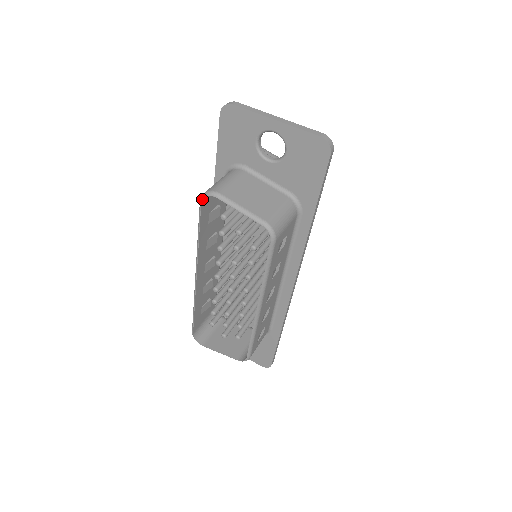
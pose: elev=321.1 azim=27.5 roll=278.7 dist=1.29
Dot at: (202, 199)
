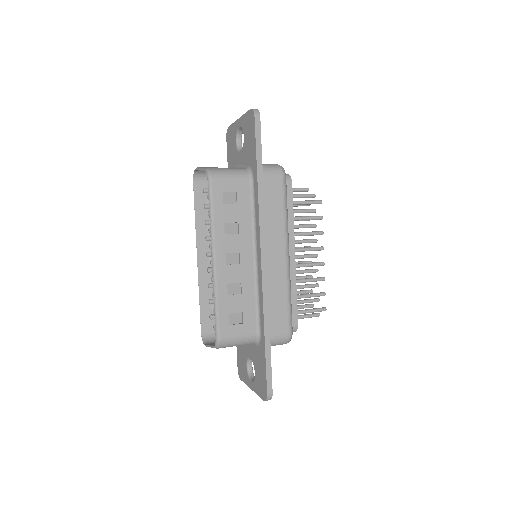
Dot at: (193, 178)
